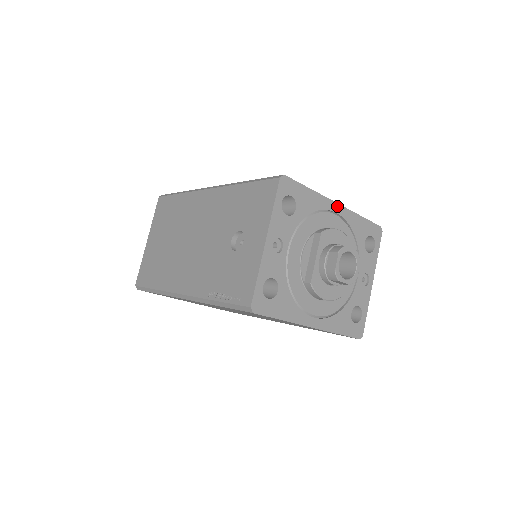
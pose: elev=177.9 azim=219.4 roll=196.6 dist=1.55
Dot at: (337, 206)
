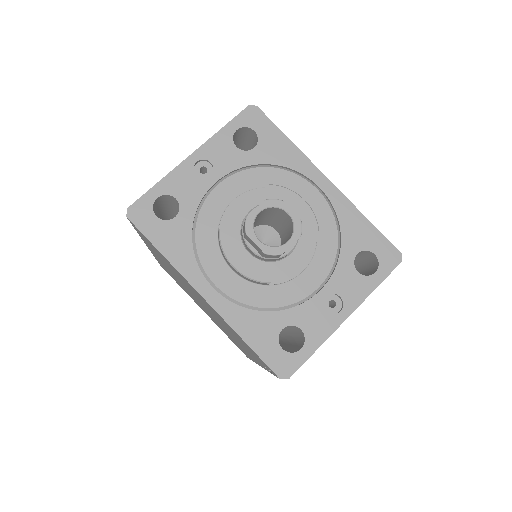
Dot at: (326, 181)
